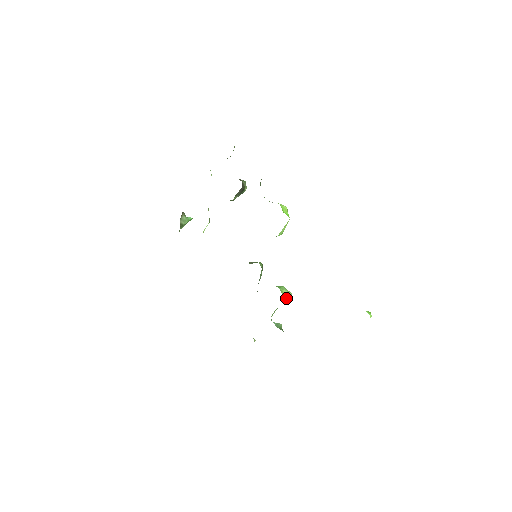
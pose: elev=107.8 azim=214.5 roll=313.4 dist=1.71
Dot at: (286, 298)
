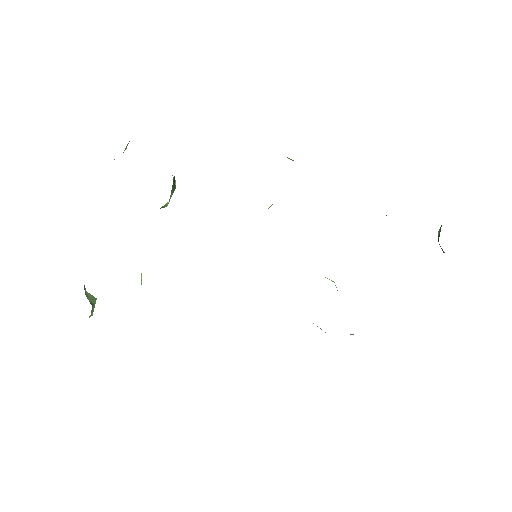
Dot at: occluded
